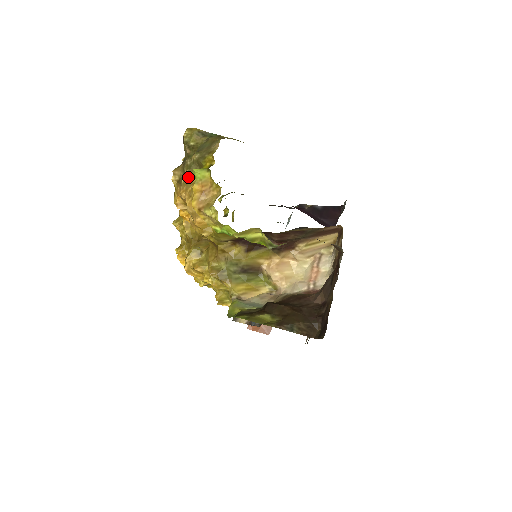
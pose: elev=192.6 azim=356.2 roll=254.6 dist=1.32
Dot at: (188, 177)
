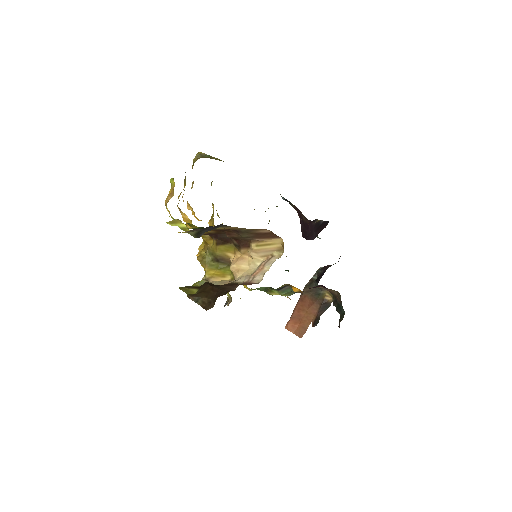
Dot at: (184, 186)
